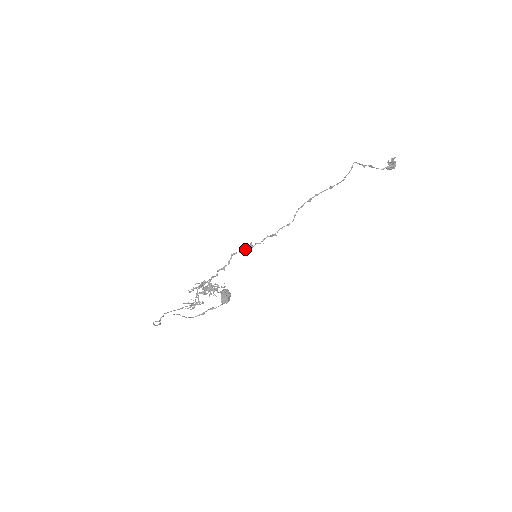
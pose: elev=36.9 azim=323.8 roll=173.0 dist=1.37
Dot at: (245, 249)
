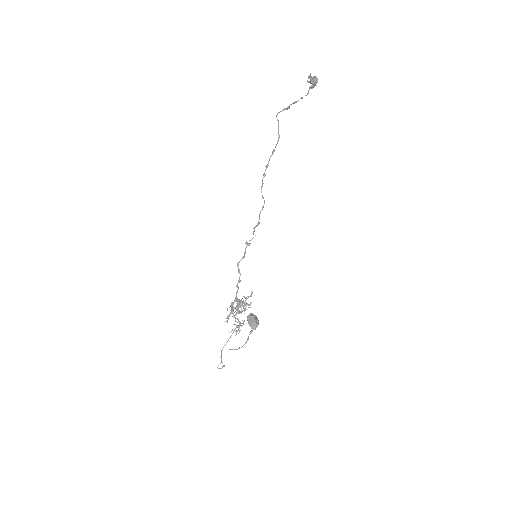
Dot at: (244, 253)
